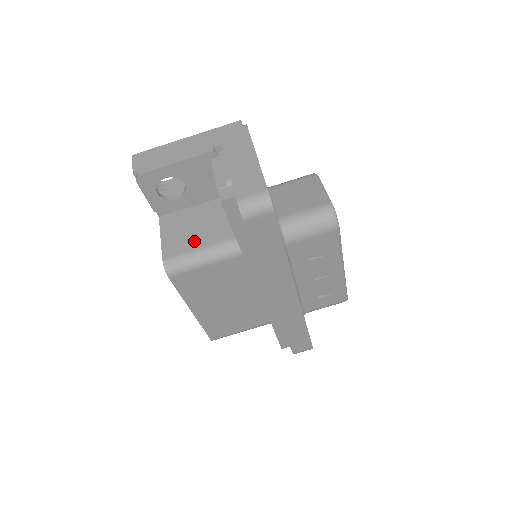
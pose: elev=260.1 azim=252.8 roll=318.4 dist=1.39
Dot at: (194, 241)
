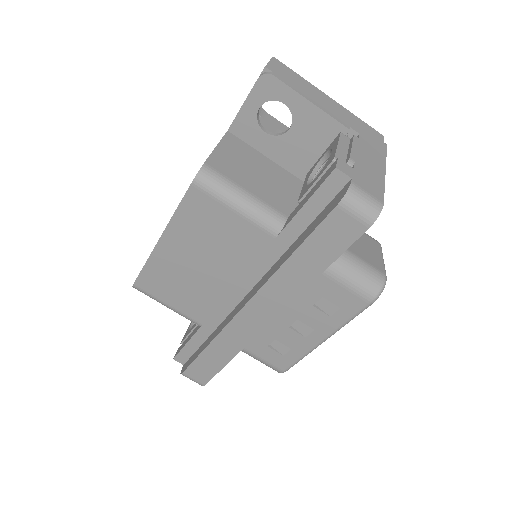
Dot at: (246, 180)
